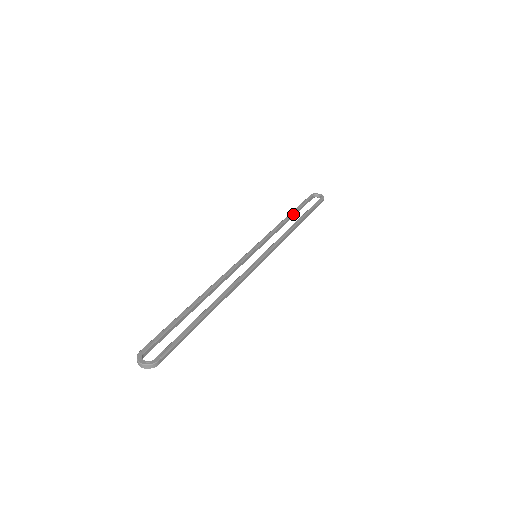
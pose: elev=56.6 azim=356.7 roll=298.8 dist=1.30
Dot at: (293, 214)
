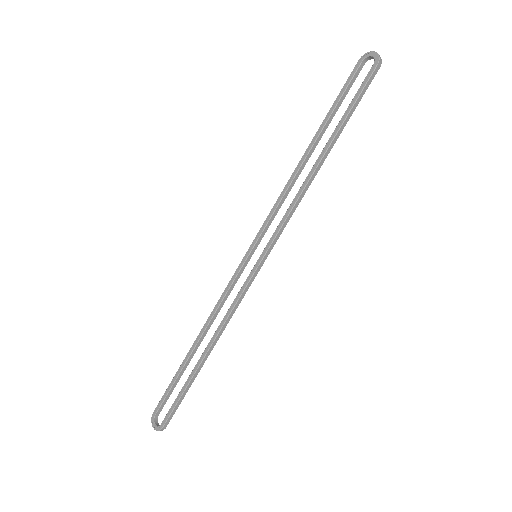
Dot at: (317, 137)
